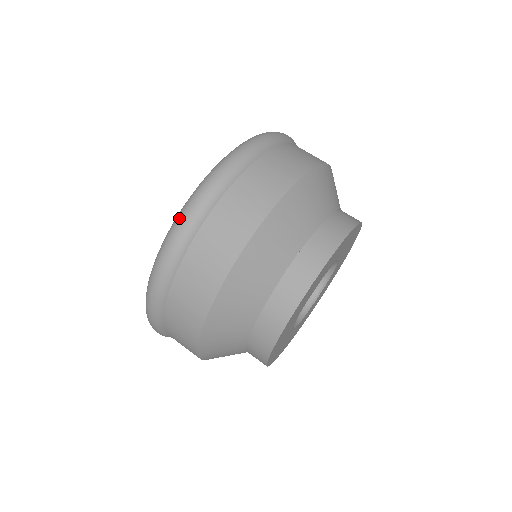
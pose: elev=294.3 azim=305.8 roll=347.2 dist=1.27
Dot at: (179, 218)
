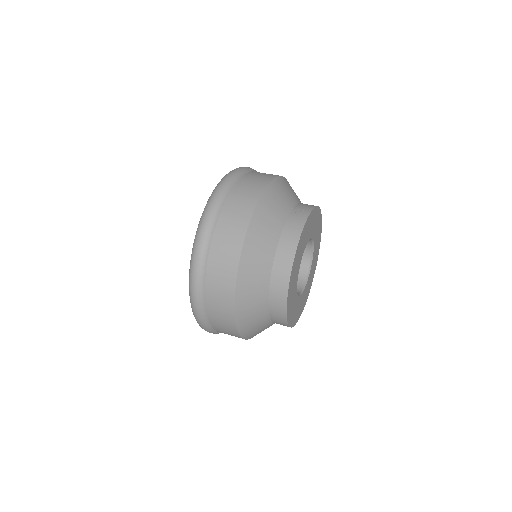
Dot at: (215, 189)
